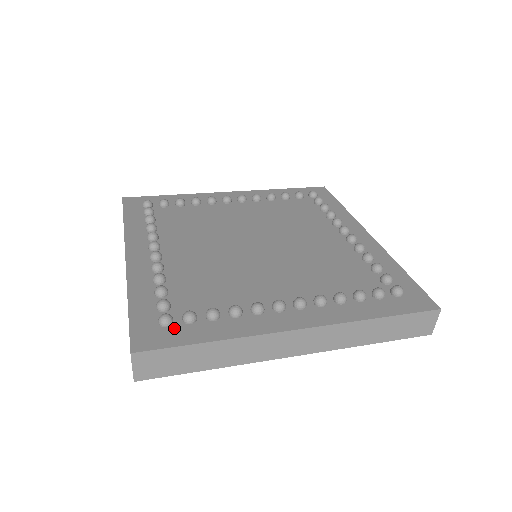
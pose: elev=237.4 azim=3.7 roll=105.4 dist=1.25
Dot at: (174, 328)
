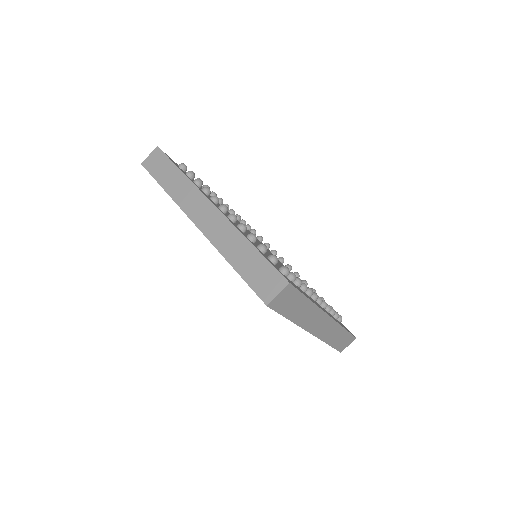
Dot at: (180, 168)
